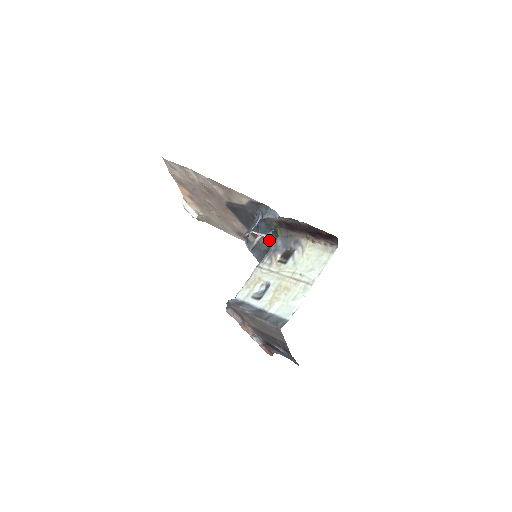
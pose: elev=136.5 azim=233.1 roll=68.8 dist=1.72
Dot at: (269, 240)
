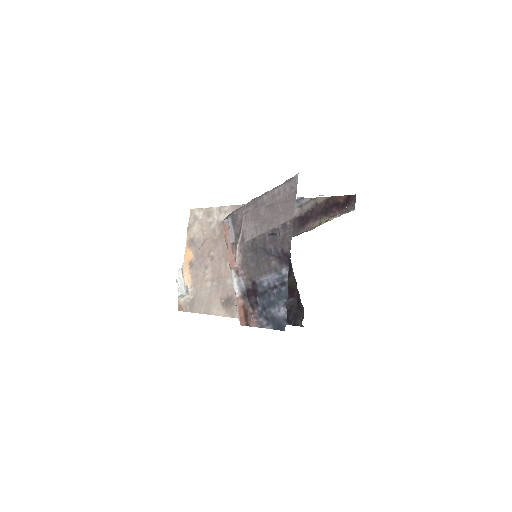
Dot at: occluded
